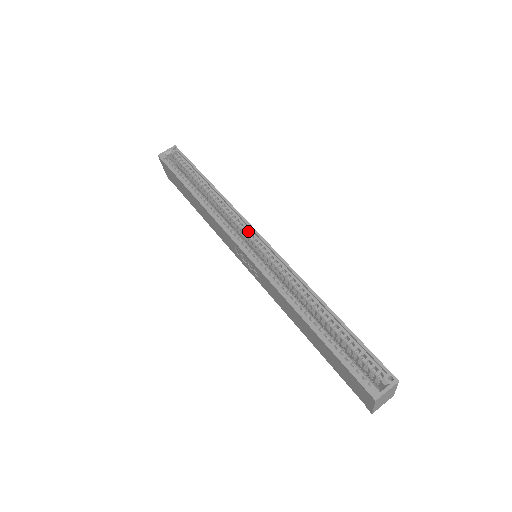
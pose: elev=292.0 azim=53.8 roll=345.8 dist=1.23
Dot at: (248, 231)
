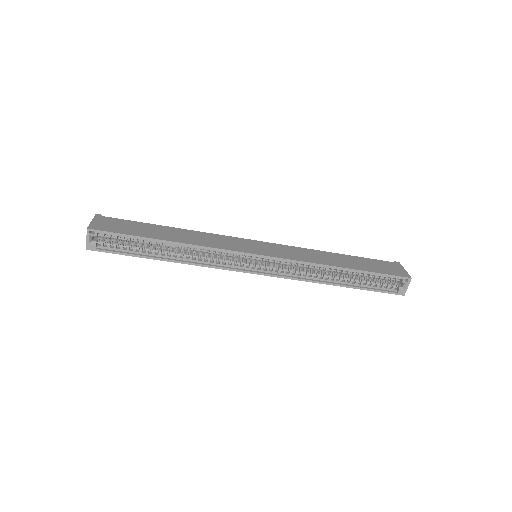
Dot at: occluded
